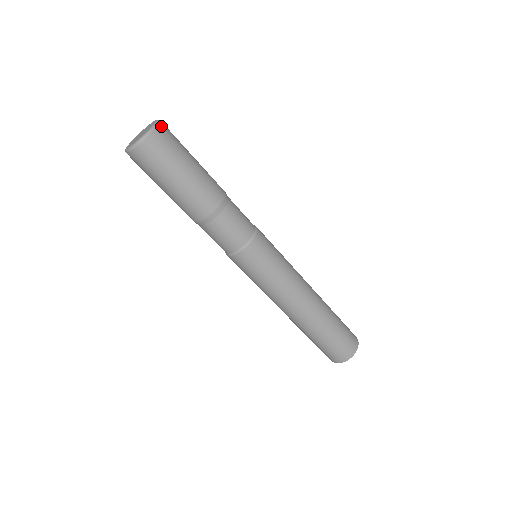
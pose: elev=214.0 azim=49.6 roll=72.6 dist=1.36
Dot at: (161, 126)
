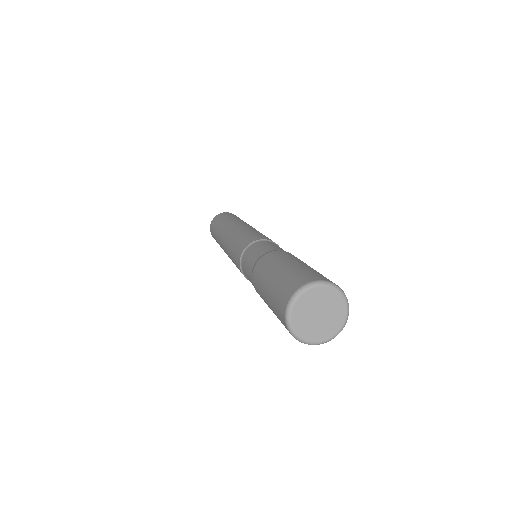
Dot at: (347, 308)
